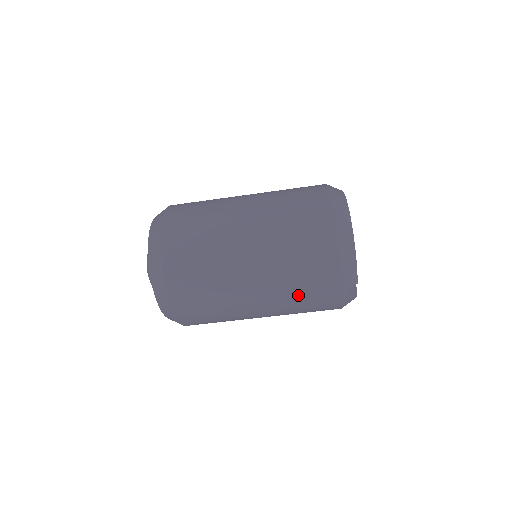
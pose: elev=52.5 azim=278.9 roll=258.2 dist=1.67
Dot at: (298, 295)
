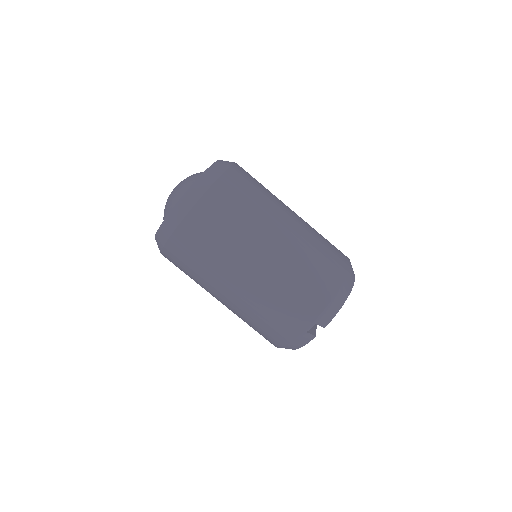
Dot at: (284, 293)
